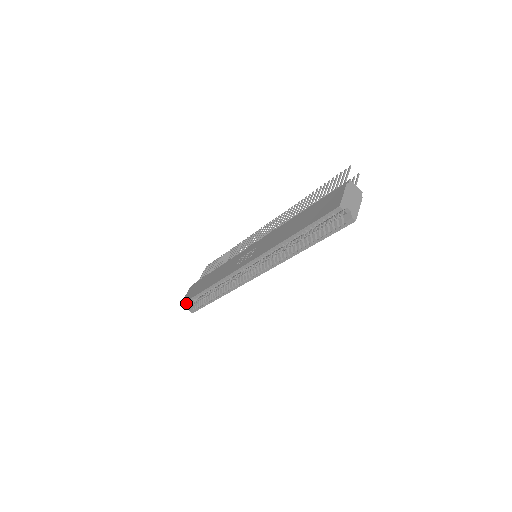
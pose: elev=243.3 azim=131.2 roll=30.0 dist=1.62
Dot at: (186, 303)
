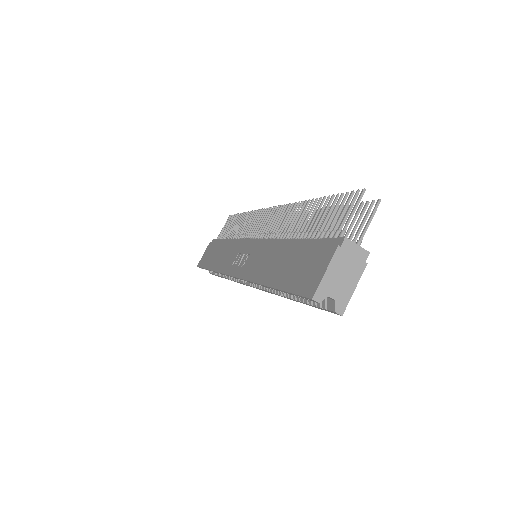
Dot at: (201, 268)
